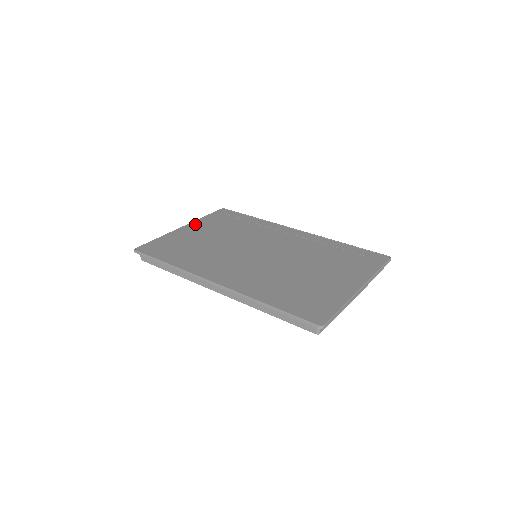
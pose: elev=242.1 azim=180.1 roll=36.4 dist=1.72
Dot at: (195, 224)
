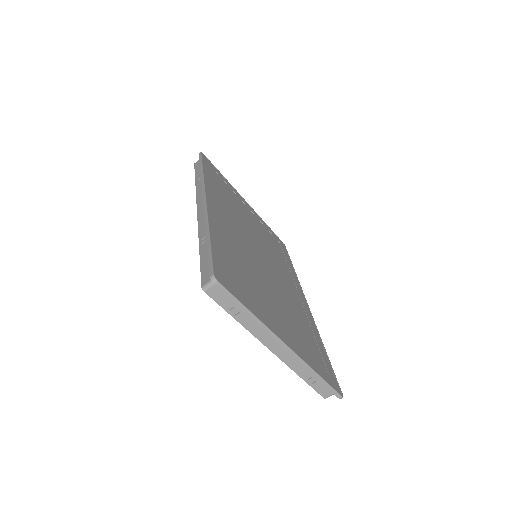
Dot at: (255, 213)
